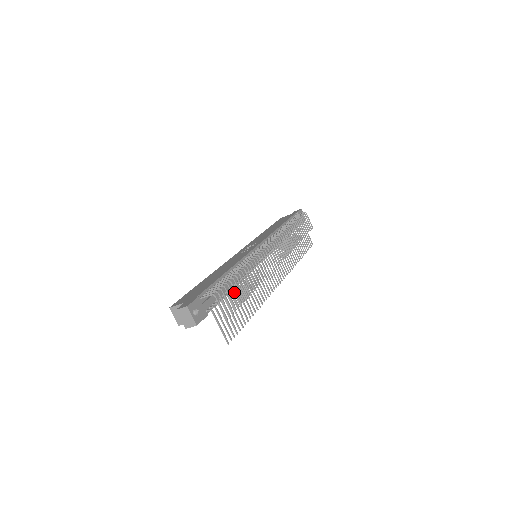
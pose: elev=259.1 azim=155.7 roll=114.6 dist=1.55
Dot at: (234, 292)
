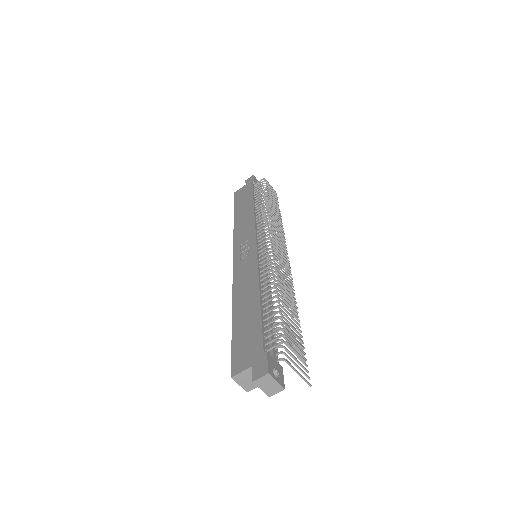
Dot at: (281, 319)
